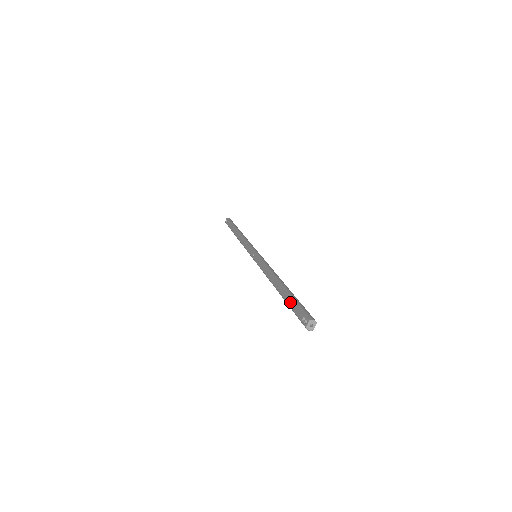
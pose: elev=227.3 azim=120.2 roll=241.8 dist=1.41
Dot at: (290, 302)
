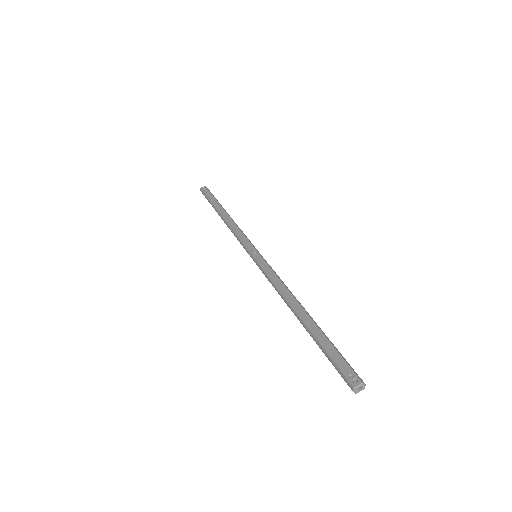
Dot at: (326, 343)
